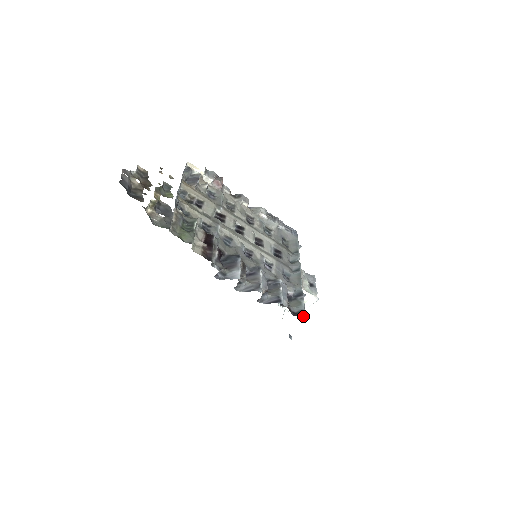
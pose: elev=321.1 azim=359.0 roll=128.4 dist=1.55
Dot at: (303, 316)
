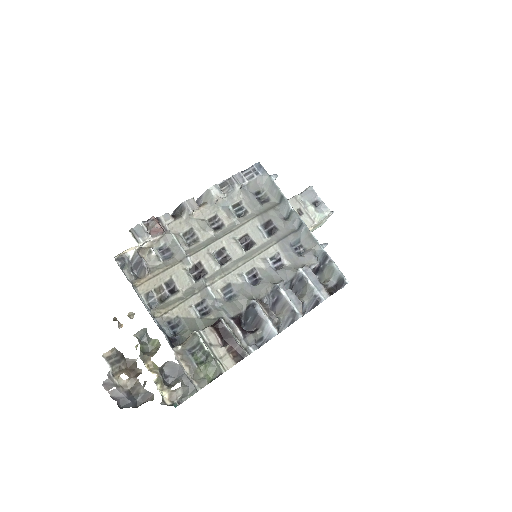
Dot at: (346, 283)
